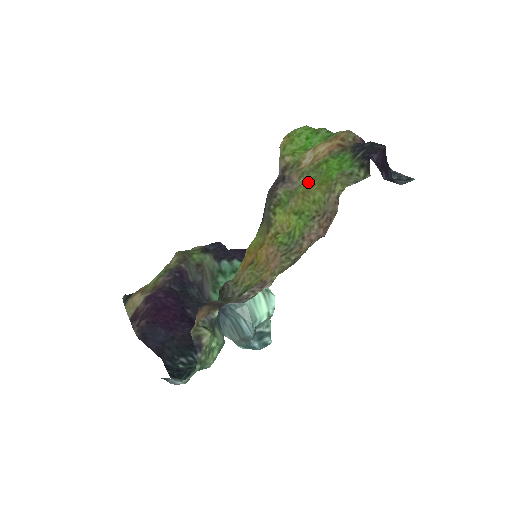
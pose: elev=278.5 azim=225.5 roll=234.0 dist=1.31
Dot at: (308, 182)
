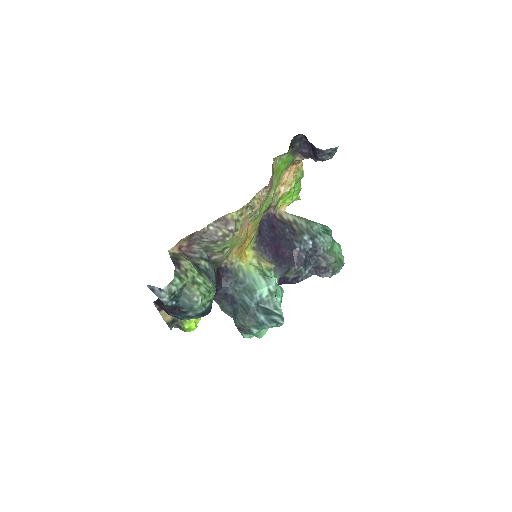
Dot at: occluded
